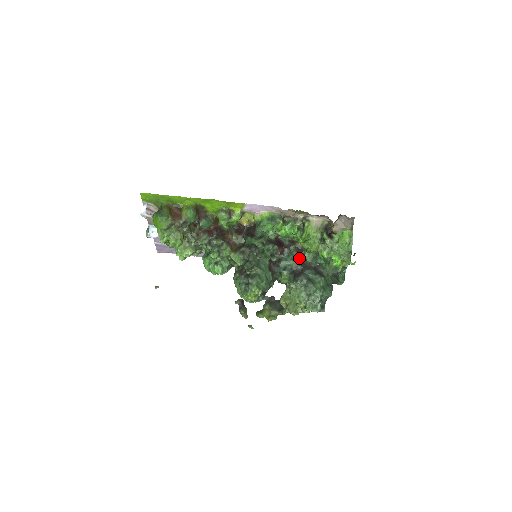
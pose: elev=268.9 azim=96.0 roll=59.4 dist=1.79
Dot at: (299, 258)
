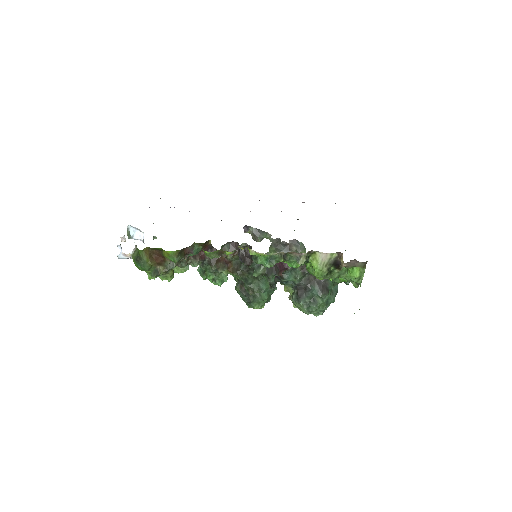
Dot at: (303, 276)
